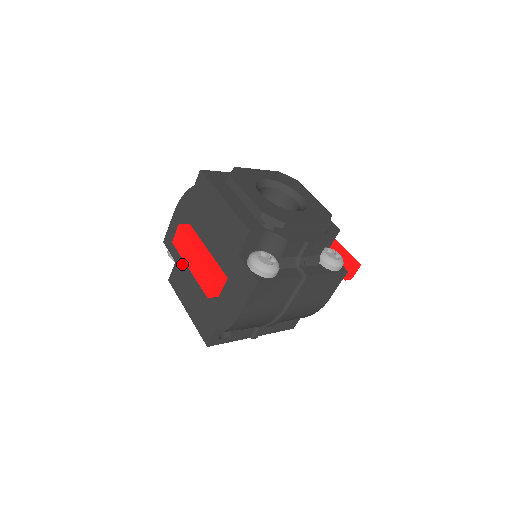
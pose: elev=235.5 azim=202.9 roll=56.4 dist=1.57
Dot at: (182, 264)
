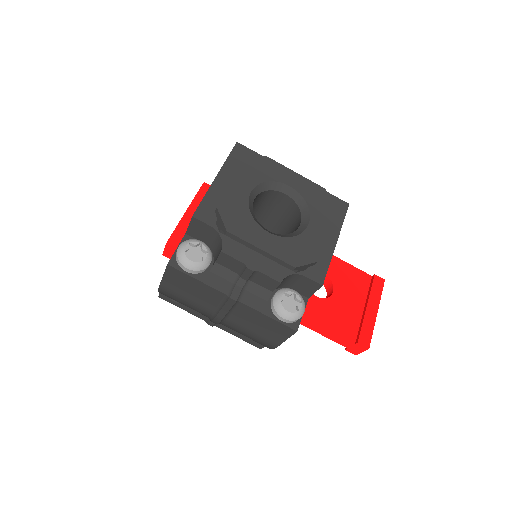
Dot at: occluded
